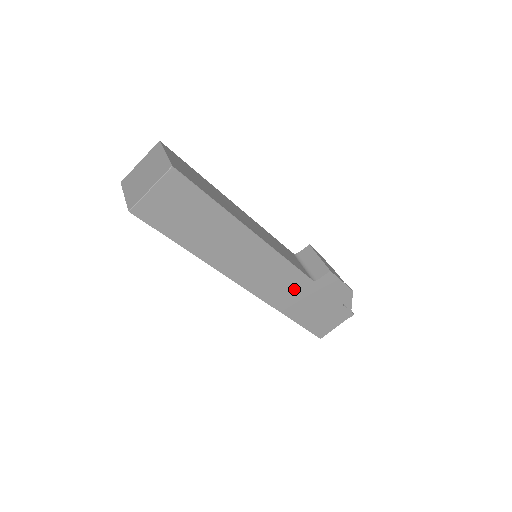
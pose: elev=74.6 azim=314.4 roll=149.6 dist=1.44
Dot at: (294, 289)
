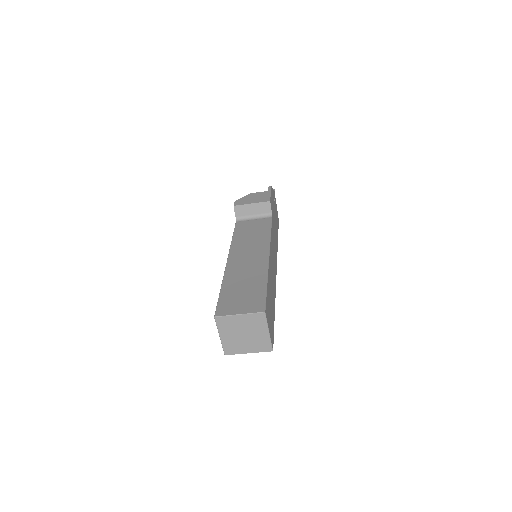
Dot at: (274, 233)
